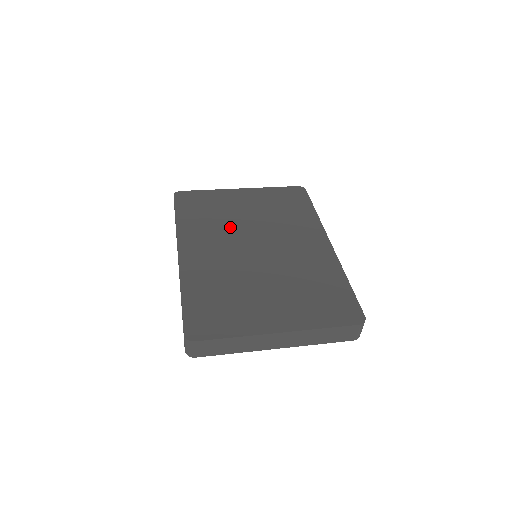
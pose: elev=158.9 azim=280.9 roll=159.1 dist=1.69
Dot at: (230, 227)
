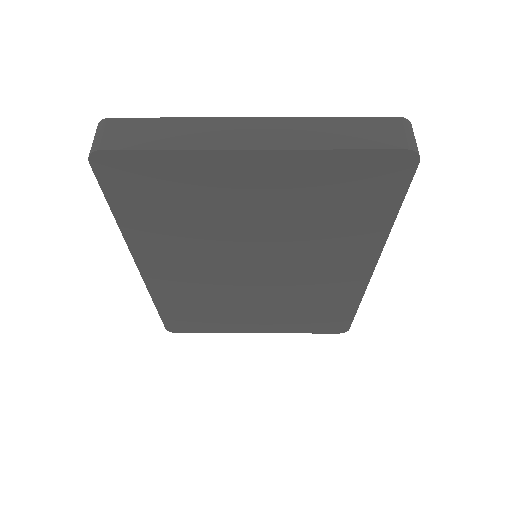
Dot at: occluded
